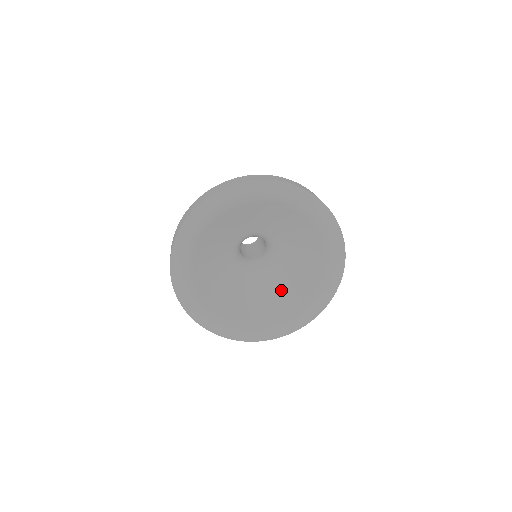
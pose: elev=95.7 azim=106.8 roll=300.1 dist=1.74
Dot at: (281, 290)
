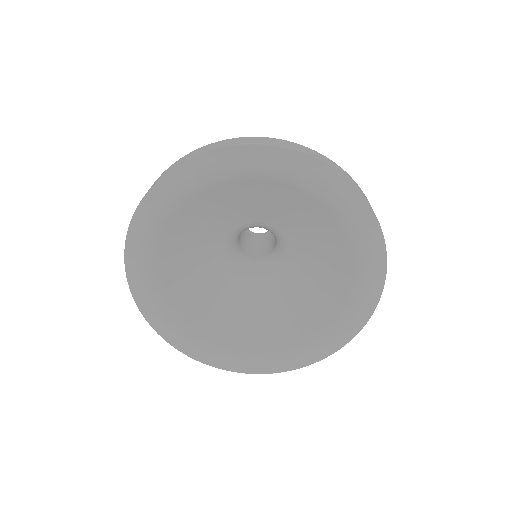
Dot at: (315, 281)
